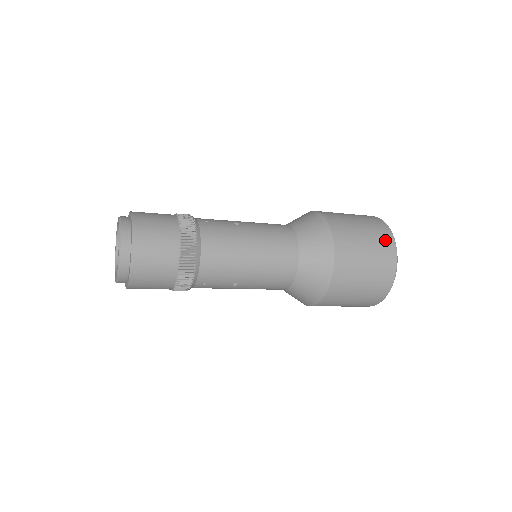
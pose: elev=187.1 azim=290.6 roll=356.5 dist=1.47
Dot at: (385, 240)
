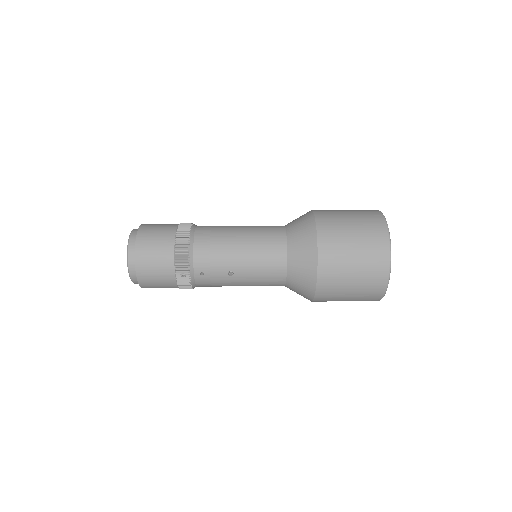
Dot at: (373, 219)
